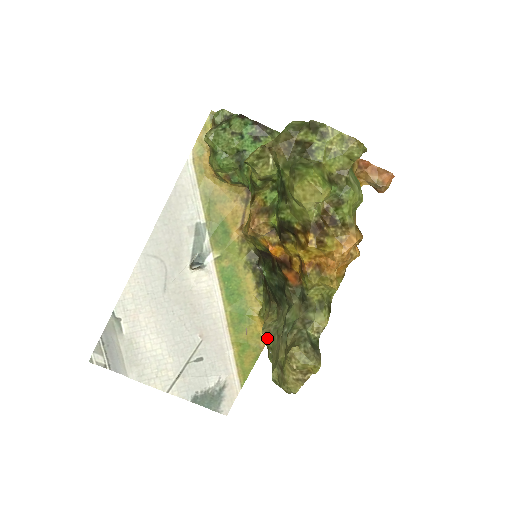
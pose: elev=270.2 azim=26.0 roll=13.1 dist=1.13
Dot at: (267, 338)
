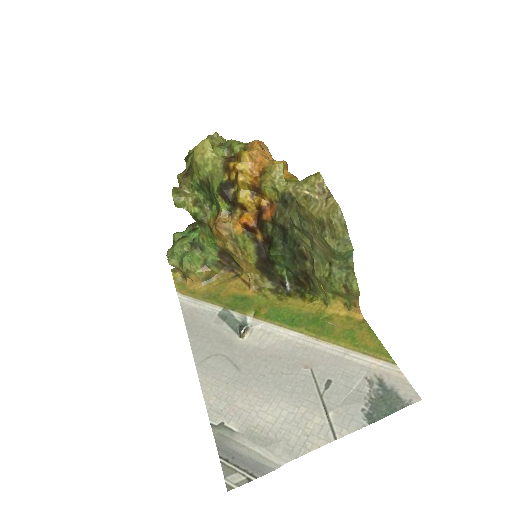
Dot at: (322, 270)
